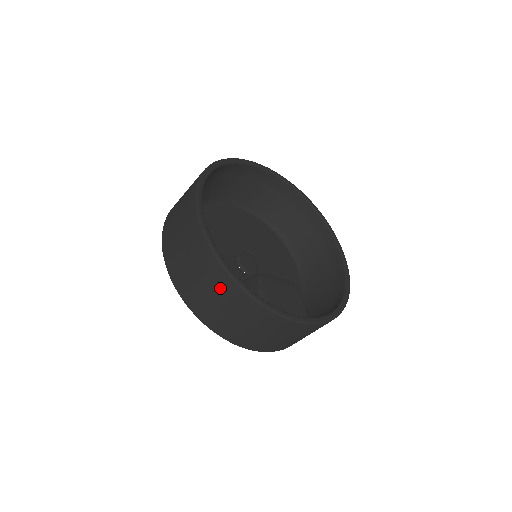
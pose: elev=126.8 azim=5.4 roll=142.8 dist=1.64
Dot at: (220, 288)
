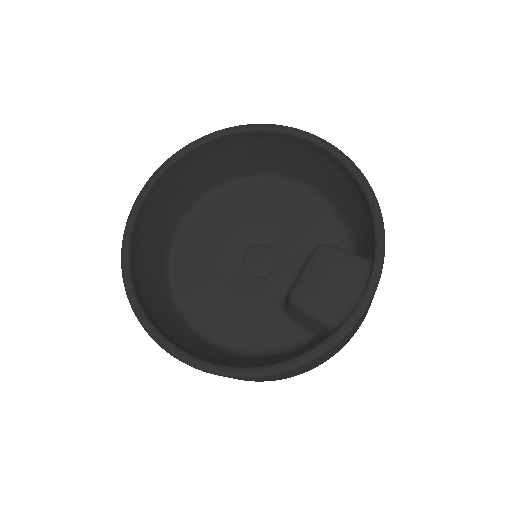
Dot at: (295, 371)
